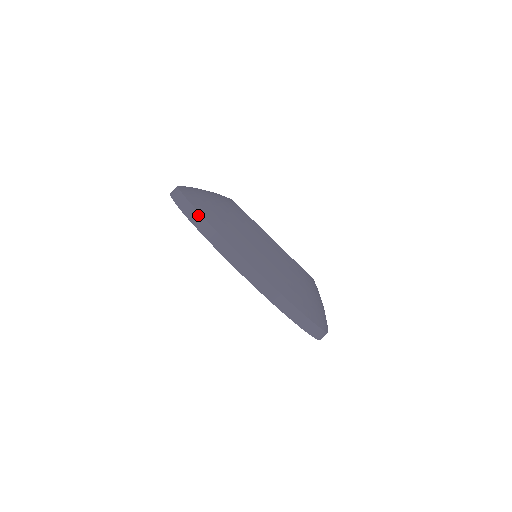
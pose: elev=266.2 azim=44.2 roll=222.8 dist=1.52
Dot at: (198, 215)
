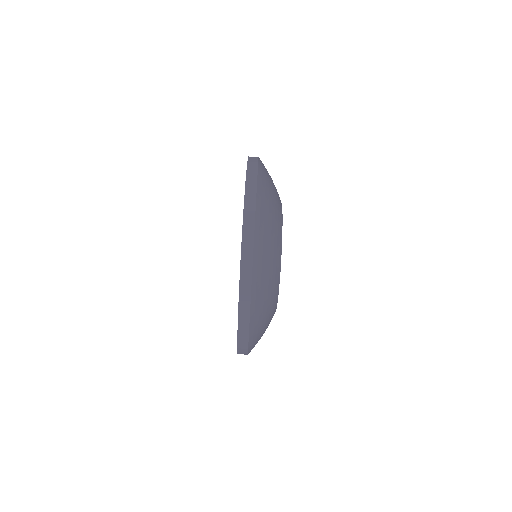
Dot at: (256, 157)
